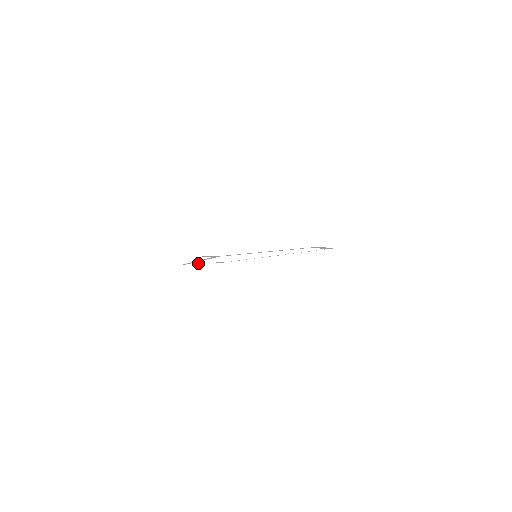
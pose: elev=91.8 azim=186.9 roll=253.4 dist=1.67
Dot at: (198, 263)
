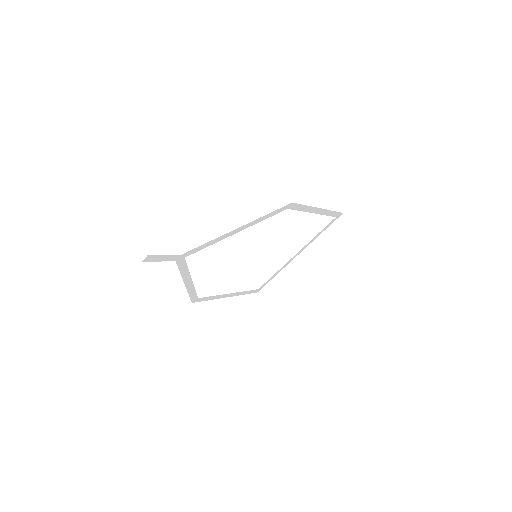
Dot at: (213, 297)
